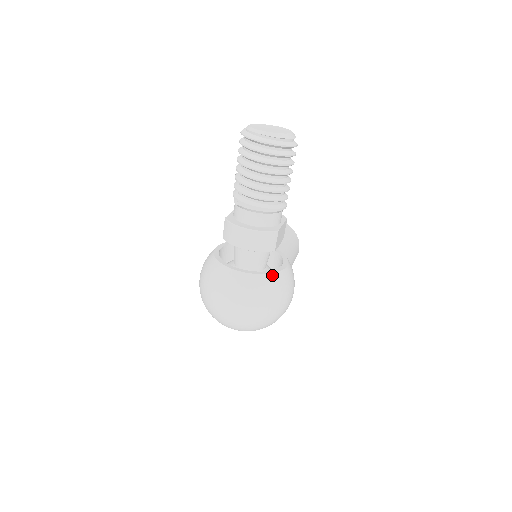
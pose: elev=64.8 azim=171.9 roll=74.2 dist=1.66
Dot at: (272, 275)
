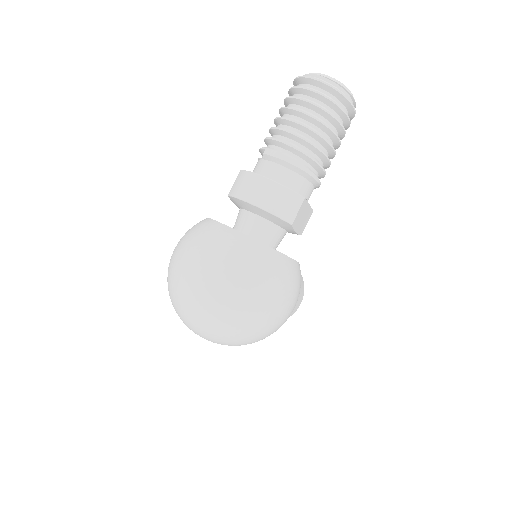
Dot at: (279, 253)
